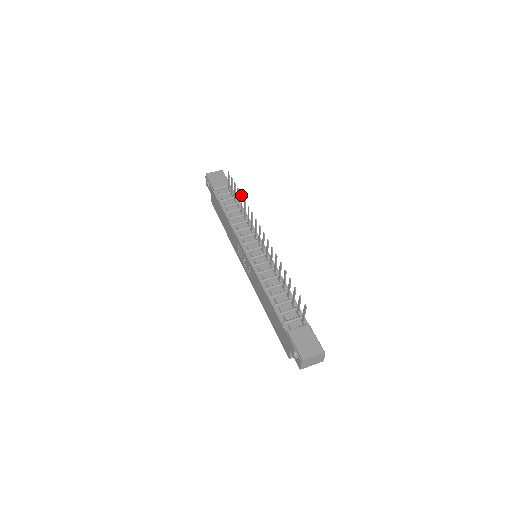
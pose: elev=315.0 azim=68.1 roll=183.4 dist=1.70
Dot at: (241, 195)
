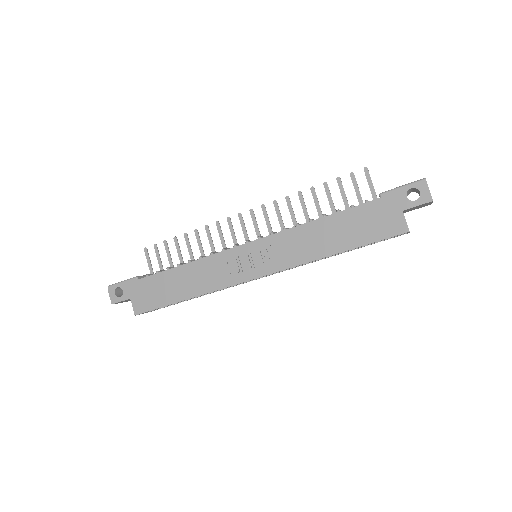
Dot at: (185, 234)
